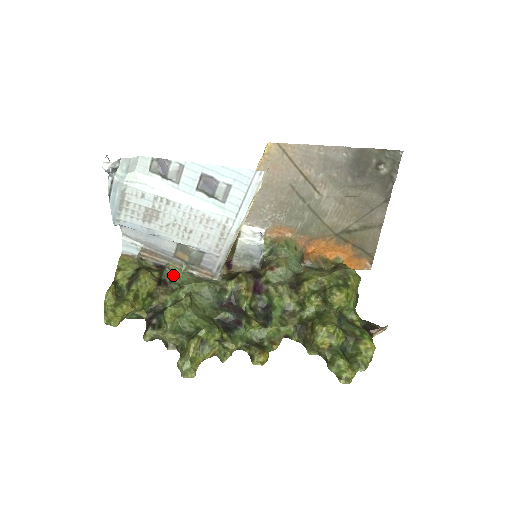
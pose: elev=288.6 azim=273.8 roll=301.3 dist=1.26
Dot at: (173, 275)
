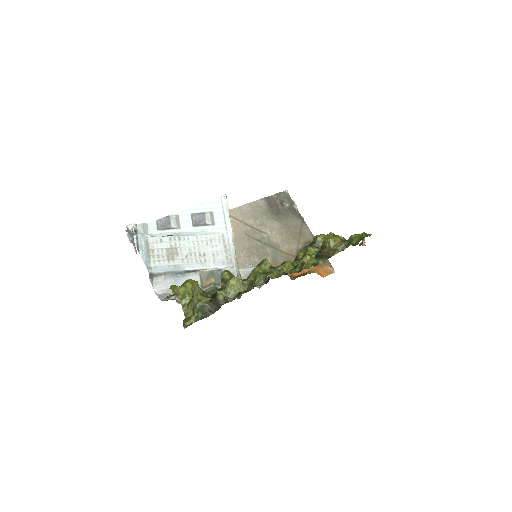
Dot at: (210, 292)
